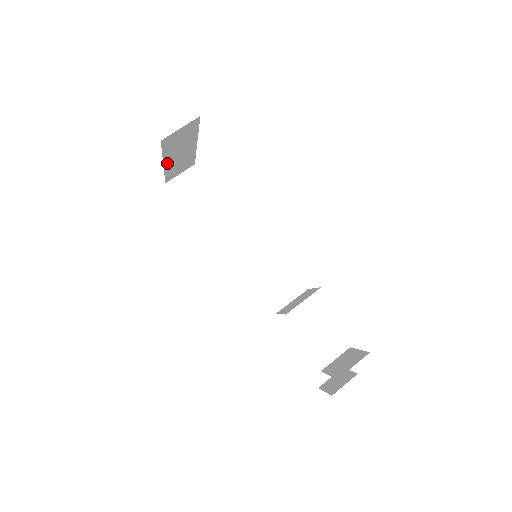
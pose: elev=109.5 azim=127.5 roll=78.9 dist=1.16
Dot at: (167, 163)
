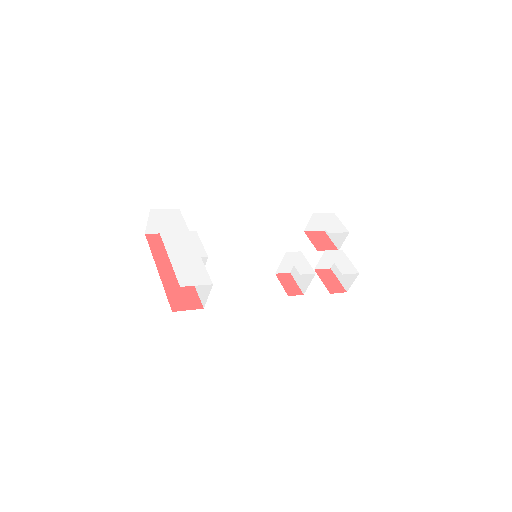
Dot at: (157, 265)
